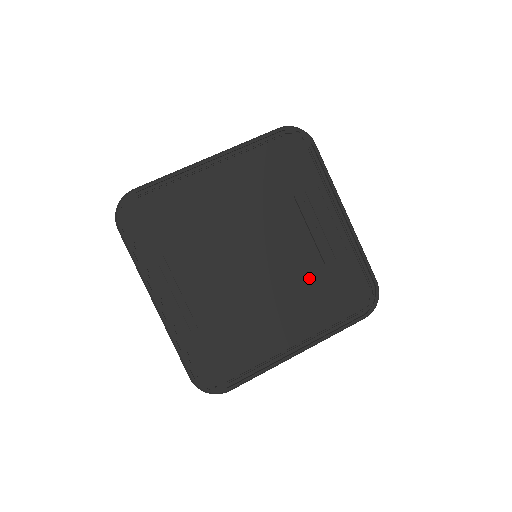
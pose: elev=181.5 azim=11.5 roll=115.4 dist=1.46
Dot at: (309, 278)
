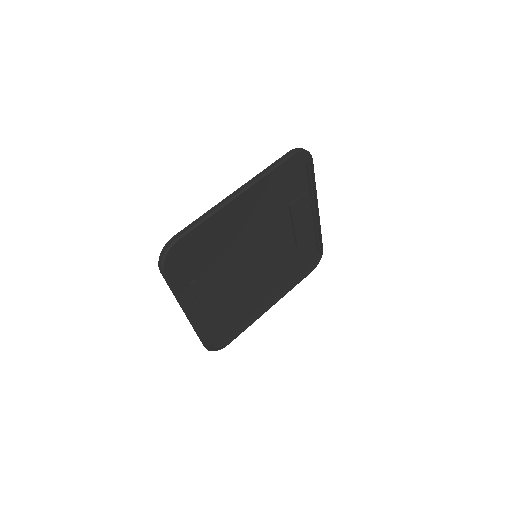
Dot at: (285, 259)
